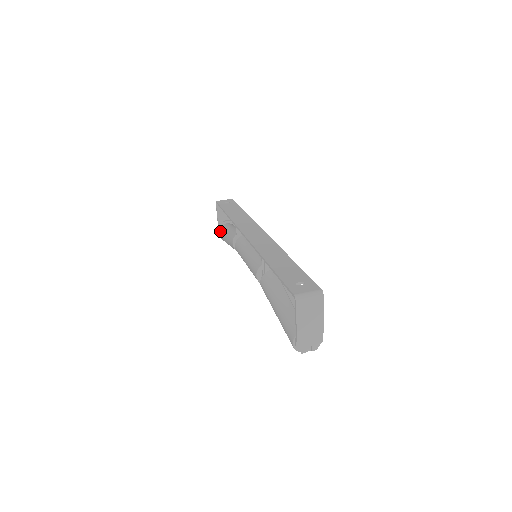
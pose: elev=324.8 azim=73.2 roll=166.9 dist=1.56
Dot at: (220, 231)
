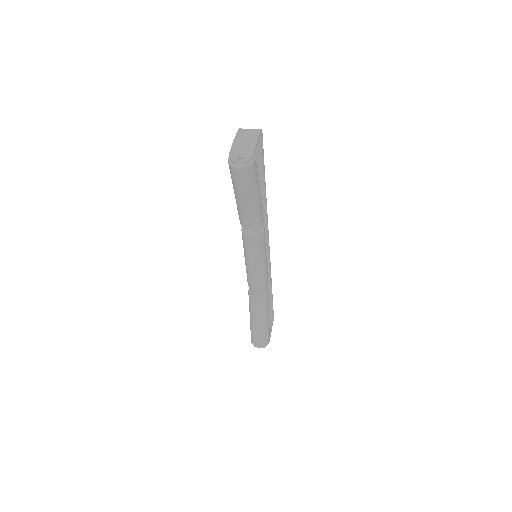
Dot at: occluded
